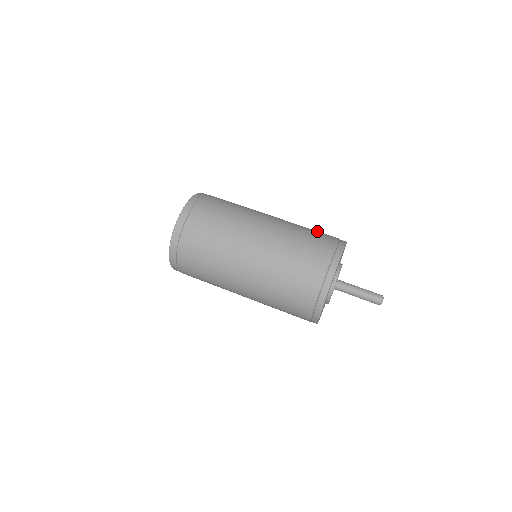
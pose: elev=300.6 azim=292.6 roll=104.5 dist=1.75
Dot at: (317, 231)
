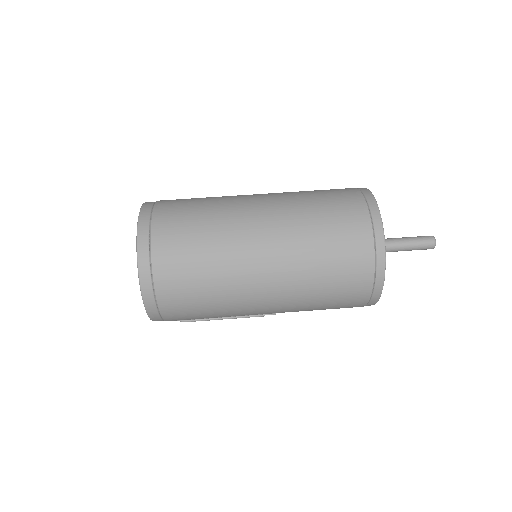
Dot at: occluded
